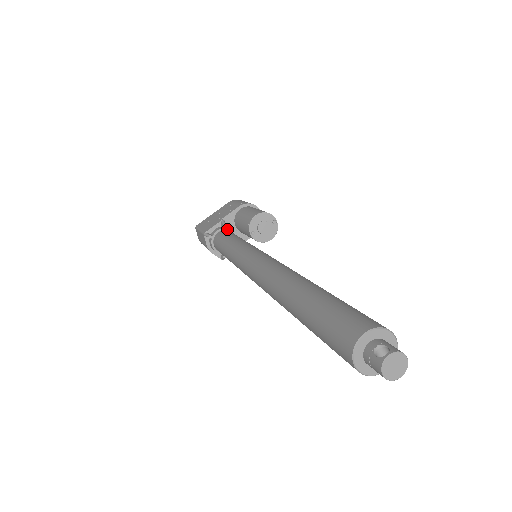
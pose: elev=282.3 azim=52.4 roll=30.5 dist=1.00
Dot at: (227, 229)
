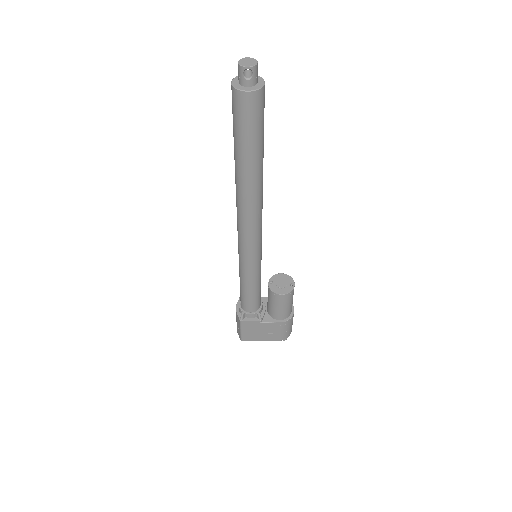
Dot at: occluded
